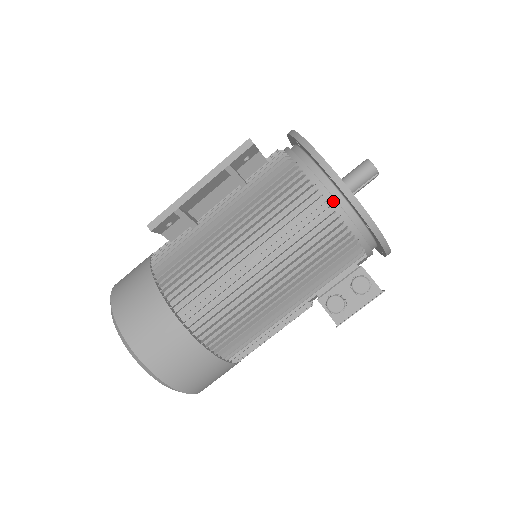
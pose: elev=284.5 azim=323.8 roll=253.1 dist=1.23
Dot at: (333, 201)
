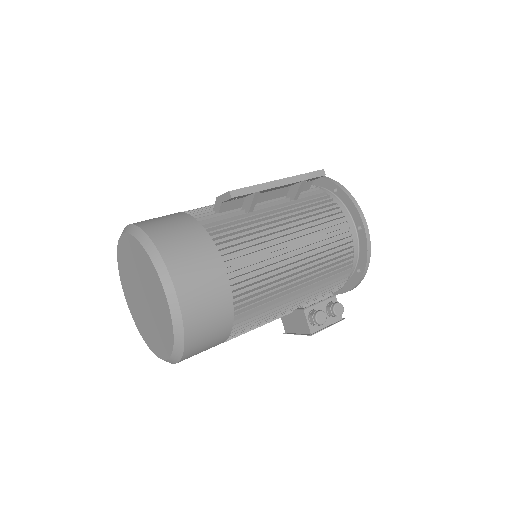
Dot at: (355, 244)
